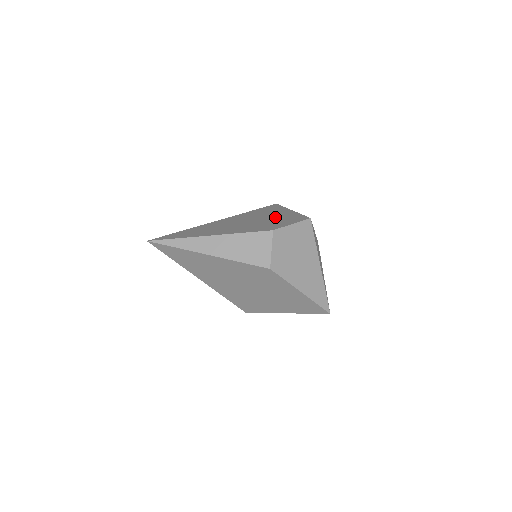
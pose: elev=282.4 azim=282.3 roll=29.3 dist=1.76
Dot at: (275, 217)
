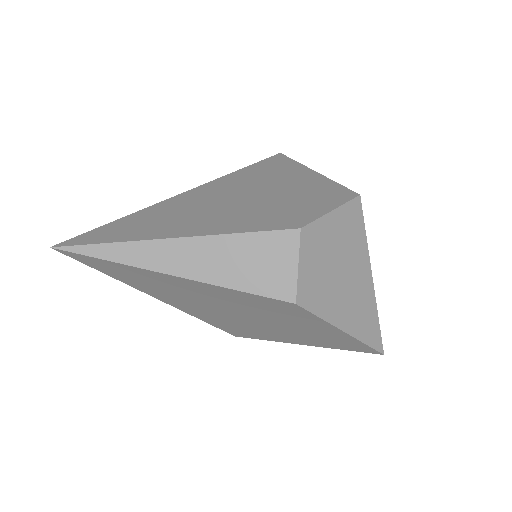
Dot at: (291, 188)
